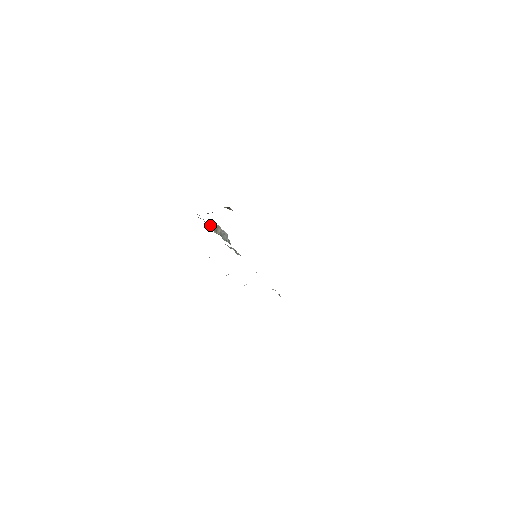
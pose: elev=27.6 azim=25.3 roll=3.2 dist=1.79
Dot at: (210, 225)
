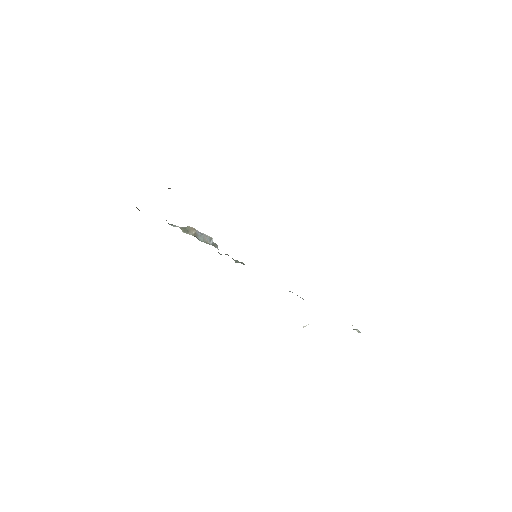
Dot at: (177, 226)
